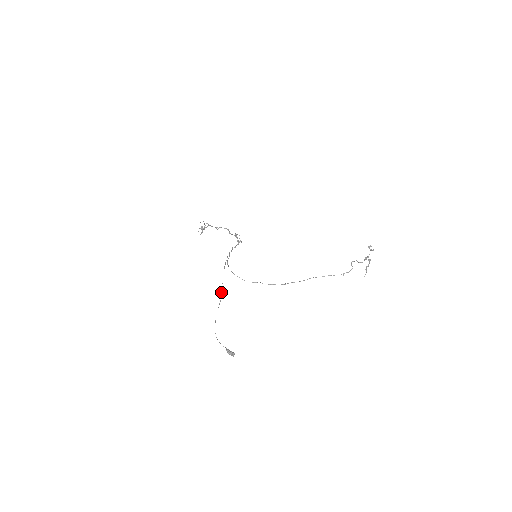
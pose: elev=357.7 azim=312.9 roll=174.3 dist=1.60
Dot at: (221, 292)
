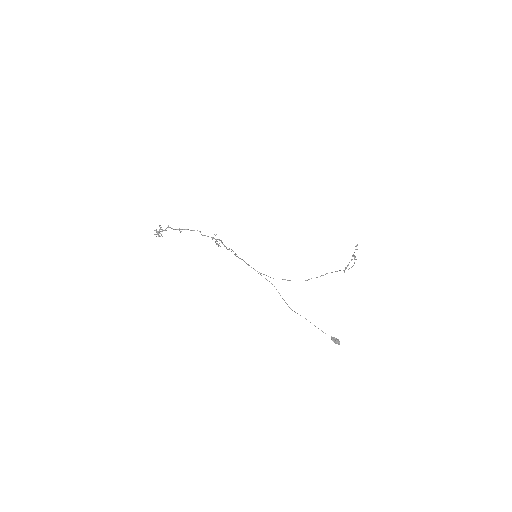
Dot at: occluded
